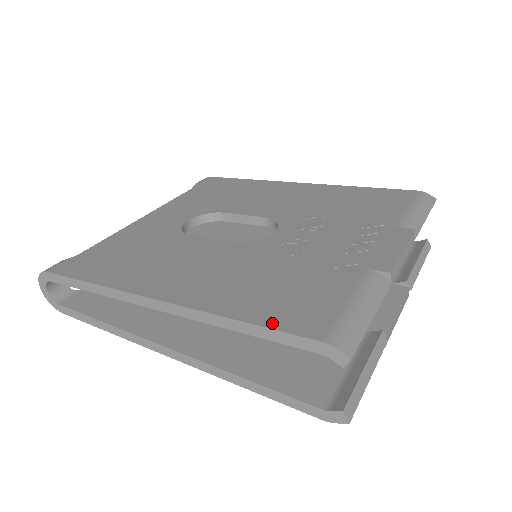
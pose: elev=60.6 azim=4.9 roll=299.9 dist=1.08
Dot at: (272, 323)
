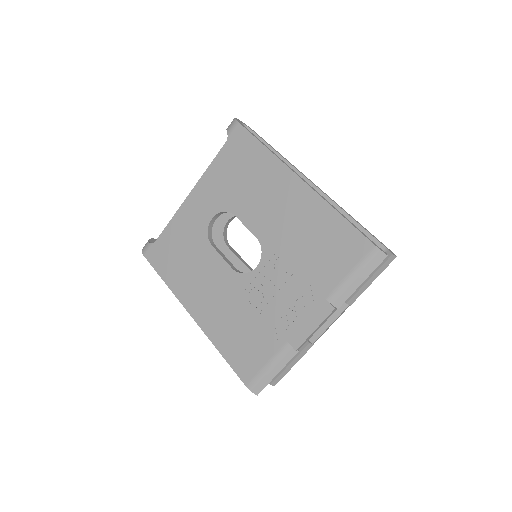
Dot at: (232, 363)
